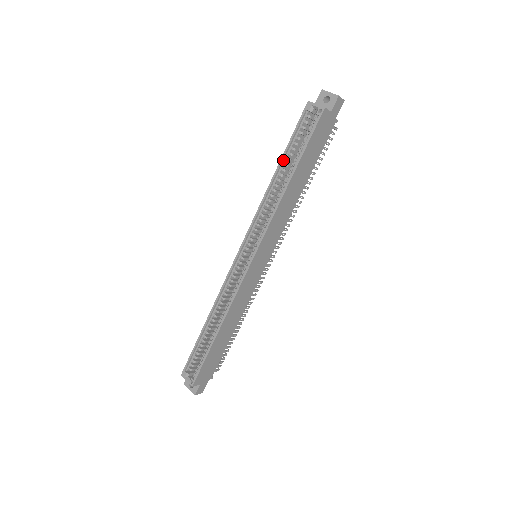
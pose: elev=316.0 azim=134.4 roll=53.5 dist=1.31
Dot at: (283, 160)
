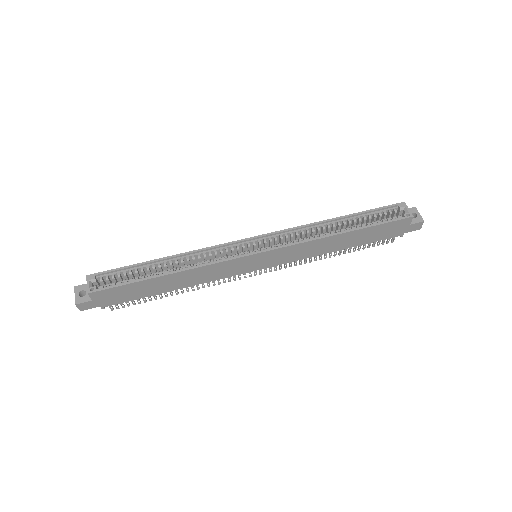
Dot at: (350, 216)
